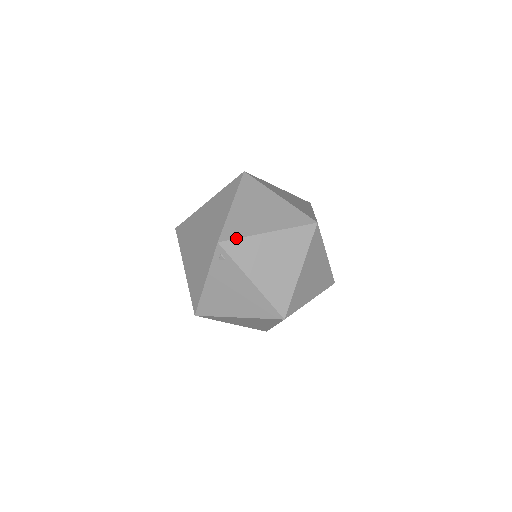
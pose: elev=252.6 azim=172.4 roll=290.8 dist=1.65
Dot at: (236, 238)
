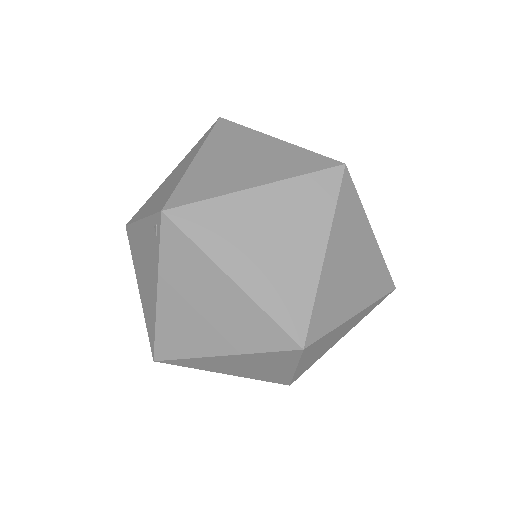
Dot at: (187, 235)
